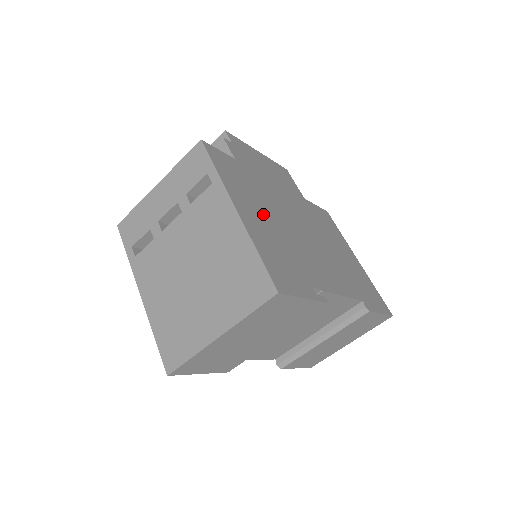
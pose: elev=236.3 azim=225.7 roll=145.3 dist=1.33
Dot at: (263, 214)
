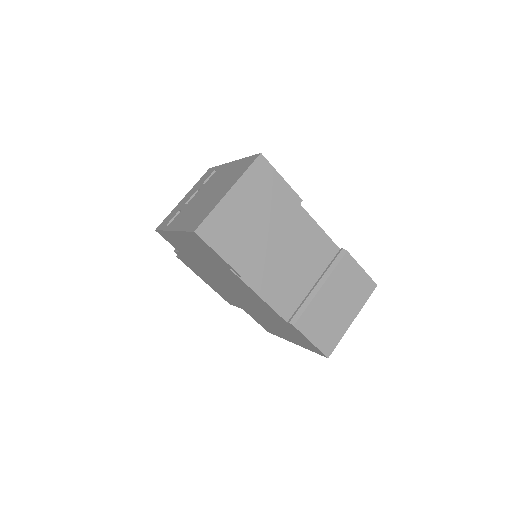
Dot at: occluded
